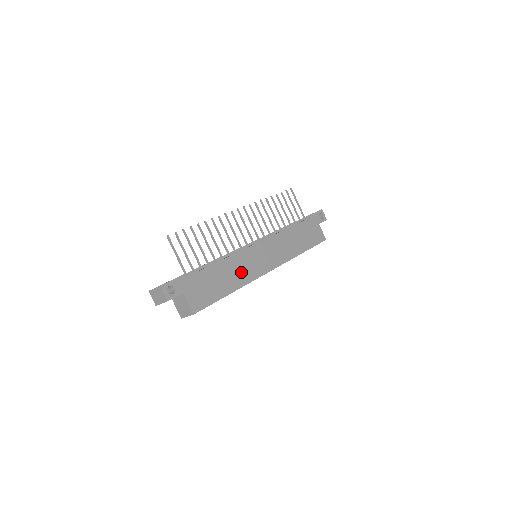
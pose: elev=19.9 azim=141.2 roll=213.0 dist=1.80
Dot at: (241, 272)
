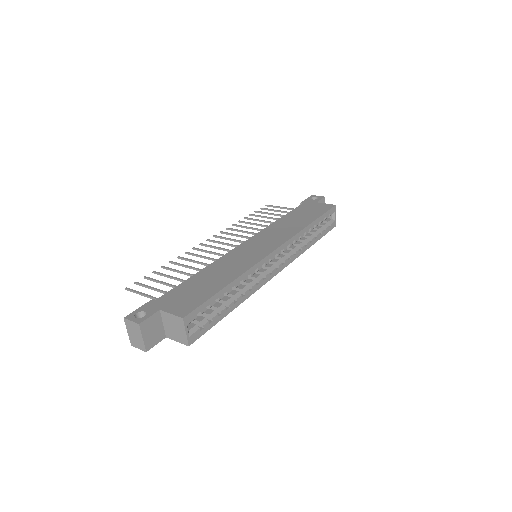
Dot at: (234, 266)
